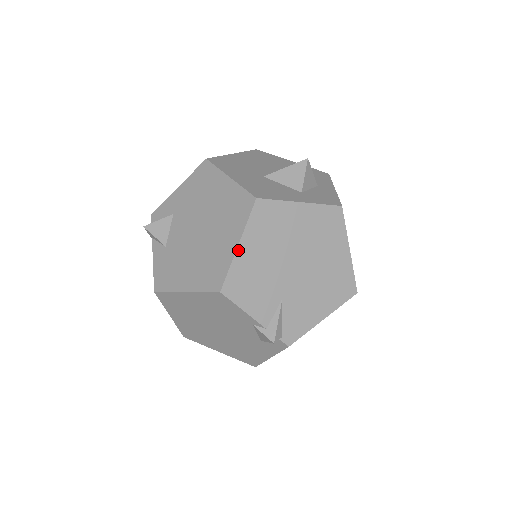
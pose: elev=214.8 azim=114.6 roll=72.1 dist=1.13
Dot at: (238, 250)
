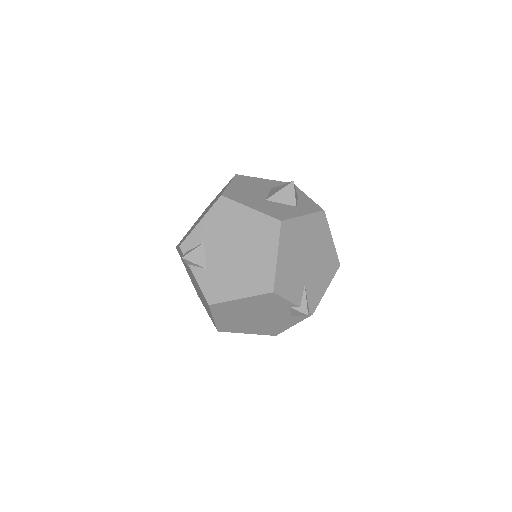
Dot at: (278, 260)
